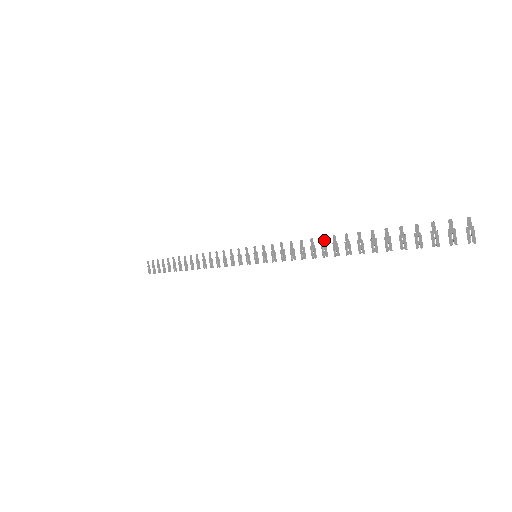
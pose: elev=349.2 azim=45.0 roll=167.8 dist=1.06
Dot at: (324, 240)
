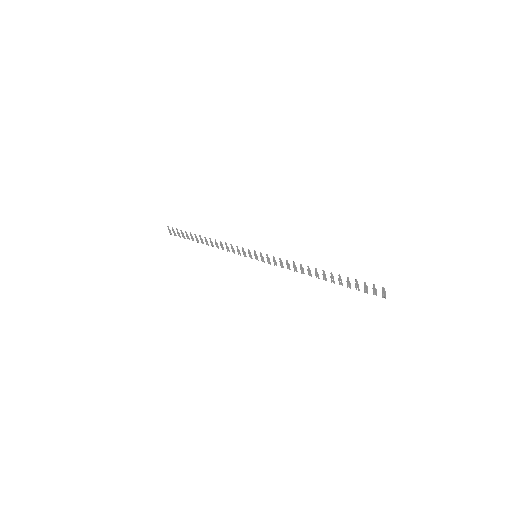
Dot at: occluded
